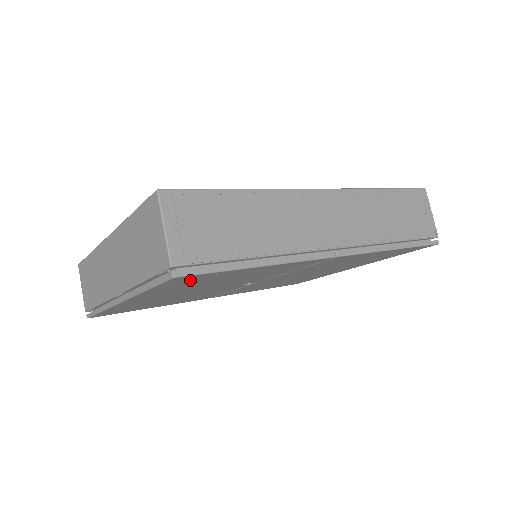
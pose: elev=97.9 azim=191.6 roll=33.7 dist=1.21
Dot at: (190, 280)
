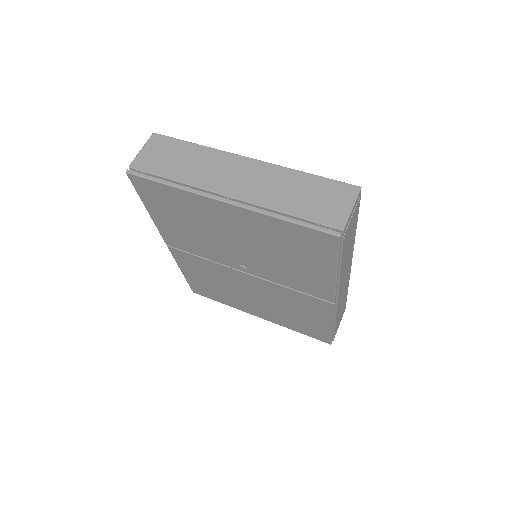
Dot at: (314, 242)
